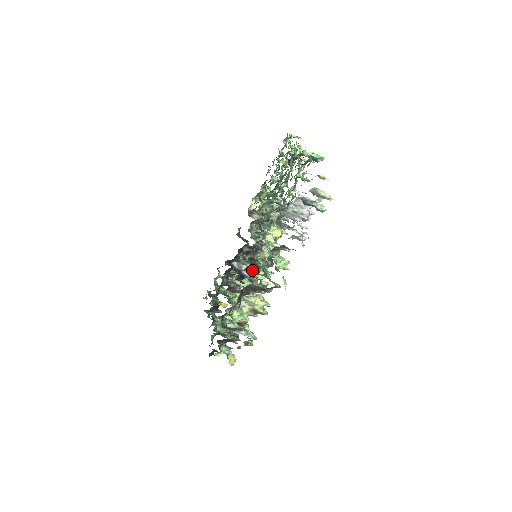
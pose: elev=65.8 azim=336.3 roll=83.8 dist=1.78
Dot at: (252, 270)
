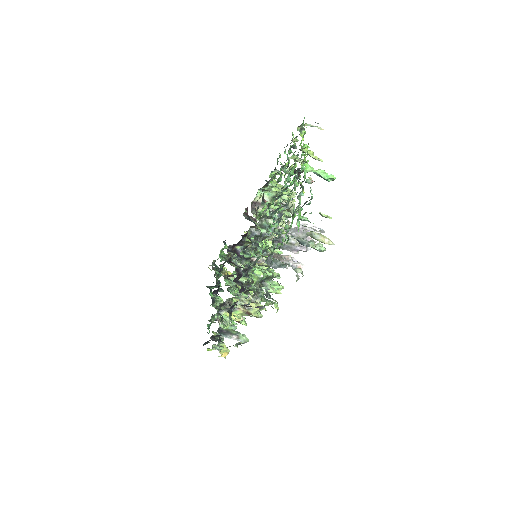
Dot at: occluded
